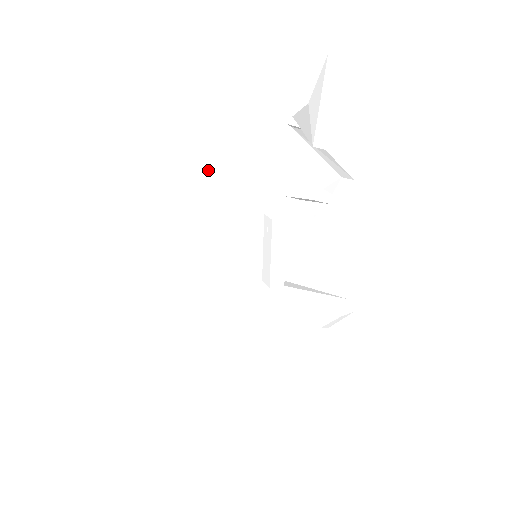
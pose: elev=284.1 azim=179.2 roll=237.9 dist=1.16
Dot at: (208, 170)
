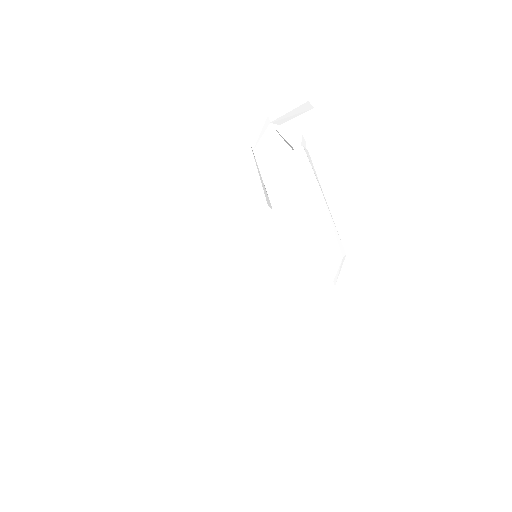
Dot at: (199, 196)
